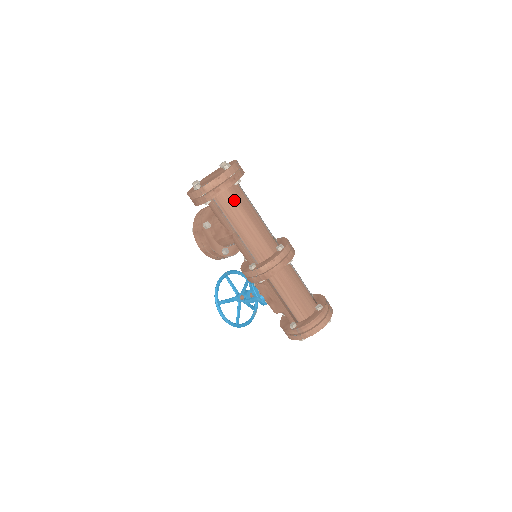
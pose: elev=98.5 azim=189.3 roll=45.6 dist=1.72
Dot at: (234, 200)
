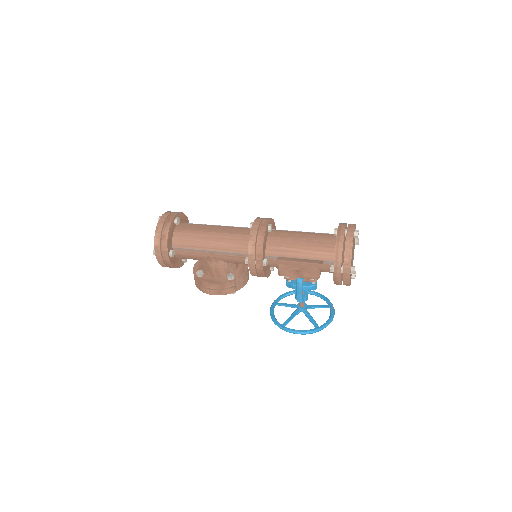
Dot at: (187, 233)
